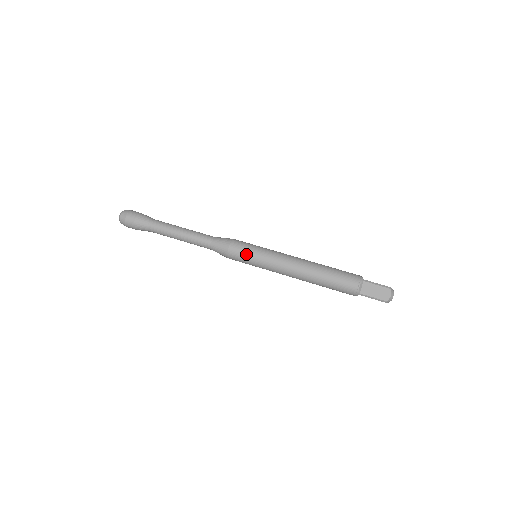
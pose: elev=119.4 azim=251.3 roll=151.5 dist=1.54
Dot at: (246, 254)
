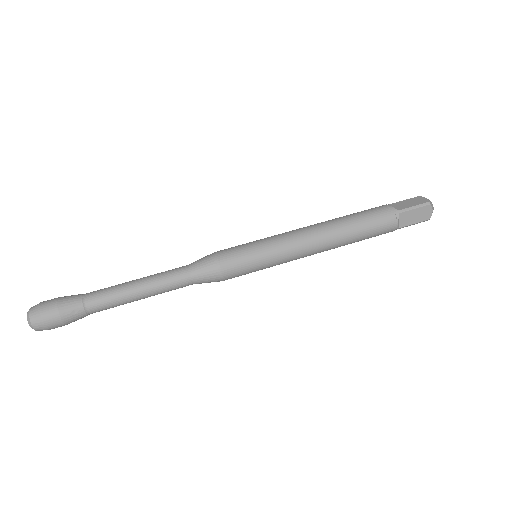
Dot at: (242, 247)
